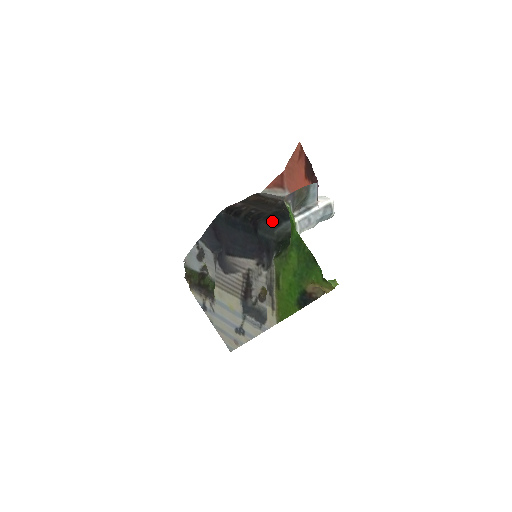
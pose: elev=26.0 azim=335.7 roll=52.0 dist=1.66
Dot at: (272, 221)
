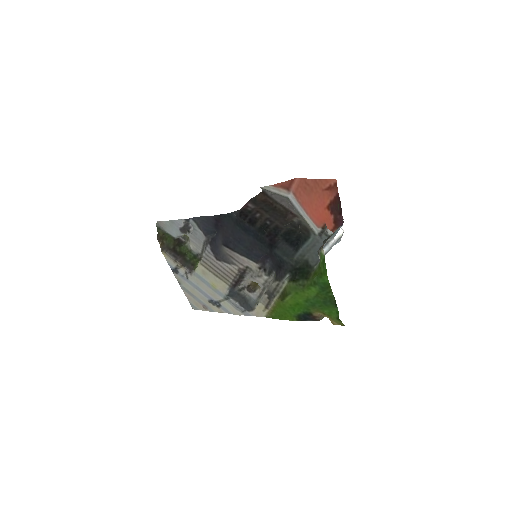
Dot at: (292, 245)
